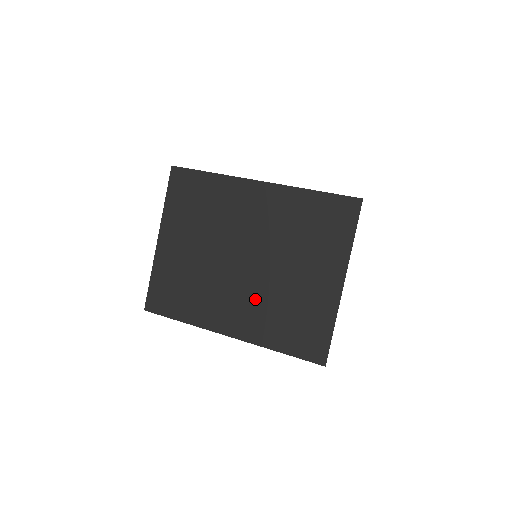
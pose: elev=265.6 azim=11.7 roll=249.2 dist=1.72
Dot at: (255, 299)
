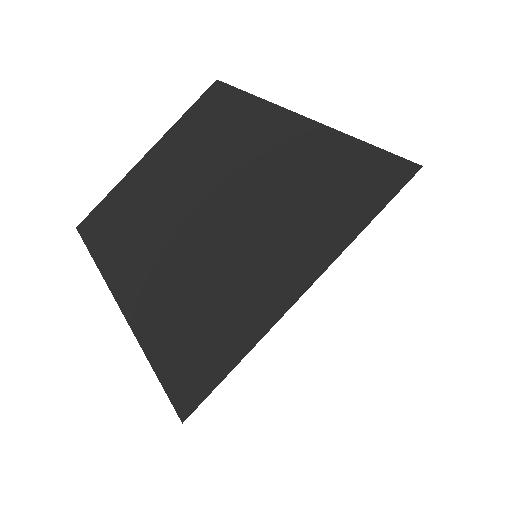
Dot at: (178, 263)
